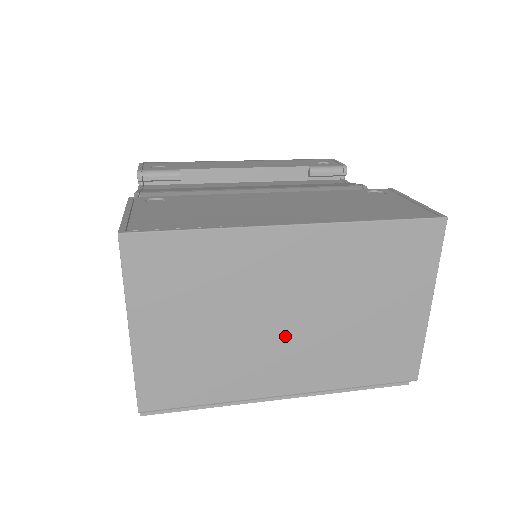
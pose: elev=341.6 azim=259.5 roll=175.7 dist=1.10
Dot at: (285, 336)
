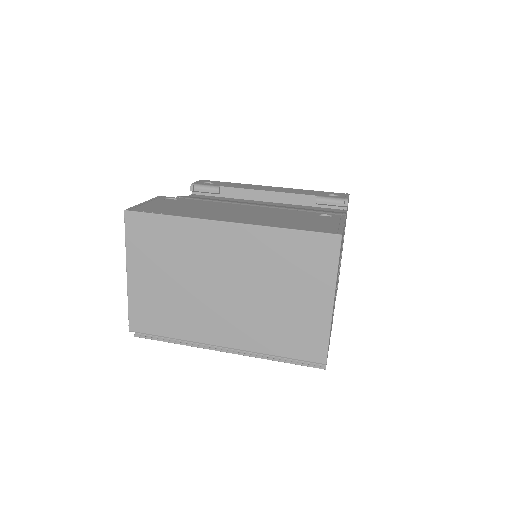
Dot at: (222, 301)
